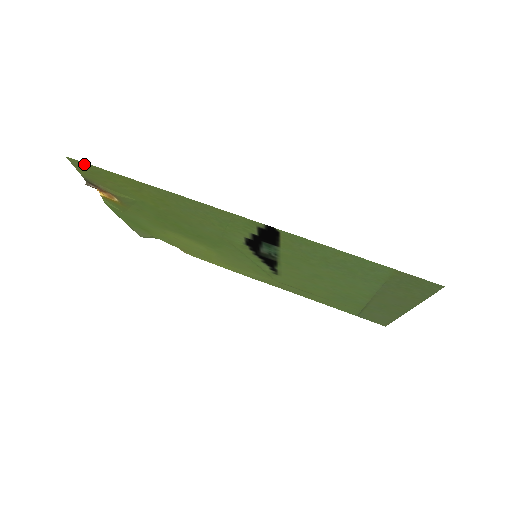
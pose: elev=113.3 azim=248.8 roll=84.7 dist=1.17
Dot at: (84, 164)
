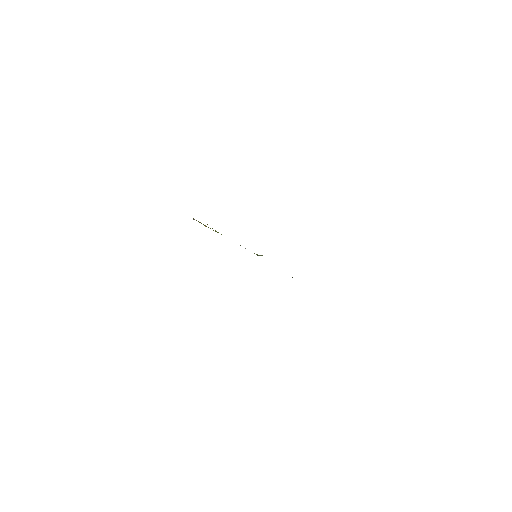
Dot at: occluded
